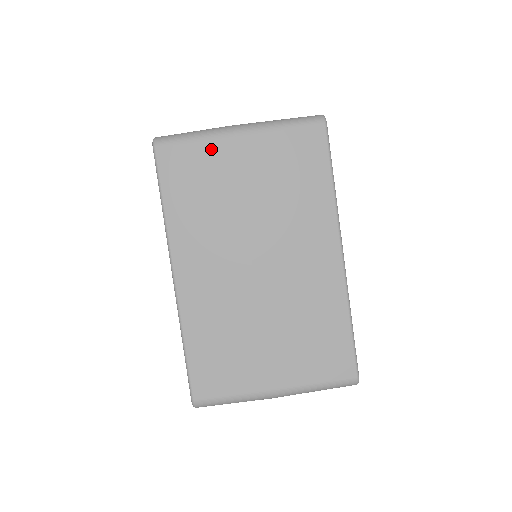
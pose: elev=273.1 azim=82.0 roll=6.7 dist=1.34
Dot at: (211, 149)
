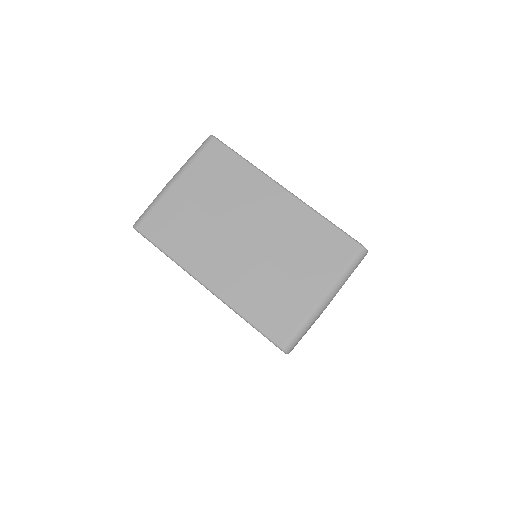
Dot at: (167, 202)
